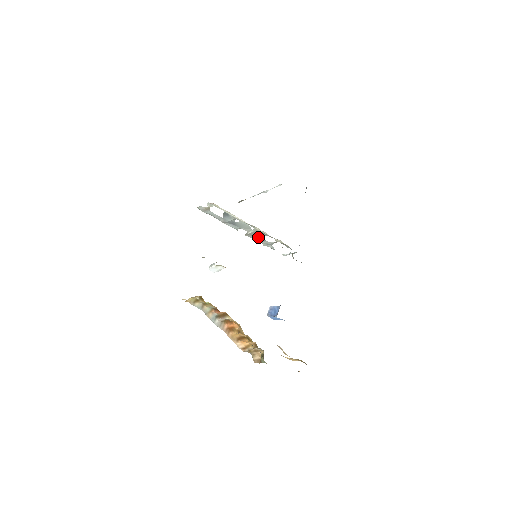
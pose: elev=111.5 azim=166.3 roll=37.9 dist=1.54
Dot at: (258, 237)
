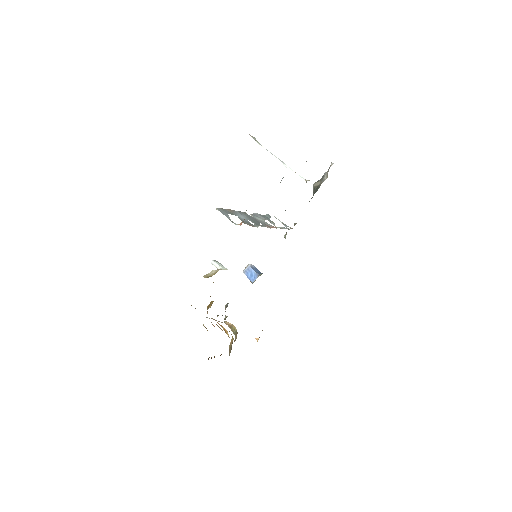
Dot at: (262, 218)
